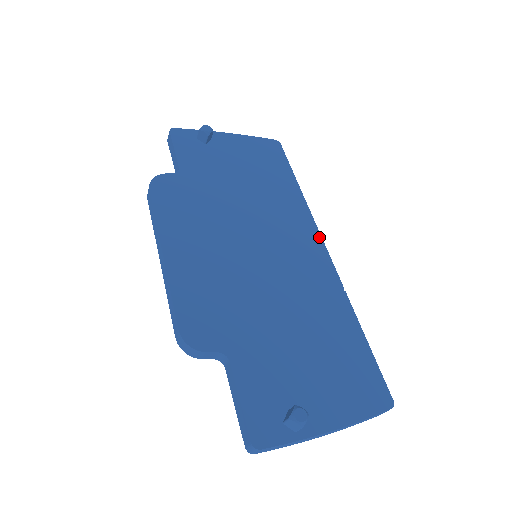
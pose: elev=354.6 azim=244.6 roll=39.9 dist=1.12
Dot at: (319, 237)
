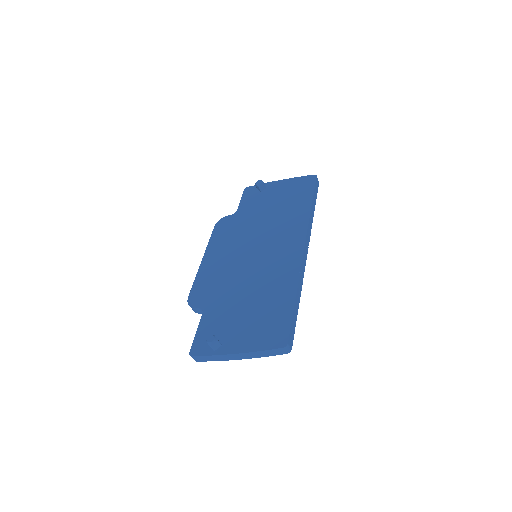
Dot at: (304, 238)
